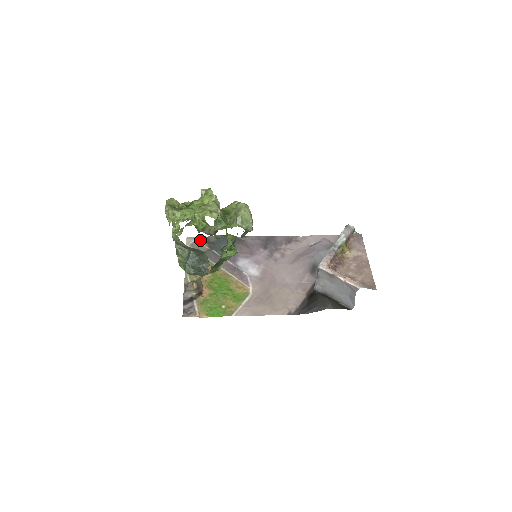
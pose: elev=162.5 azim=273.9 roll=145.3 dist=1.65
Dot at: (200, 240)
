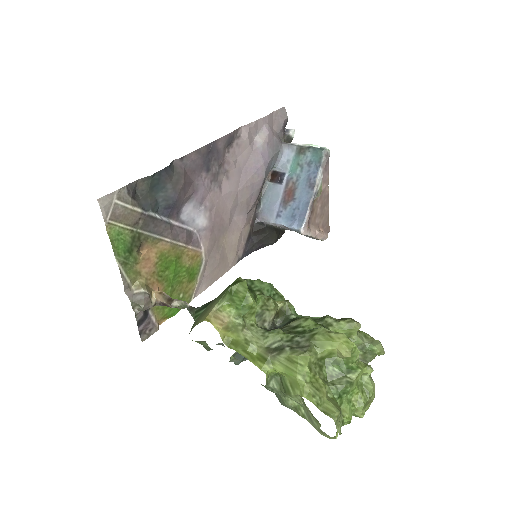
Dot at: (123, 199)
